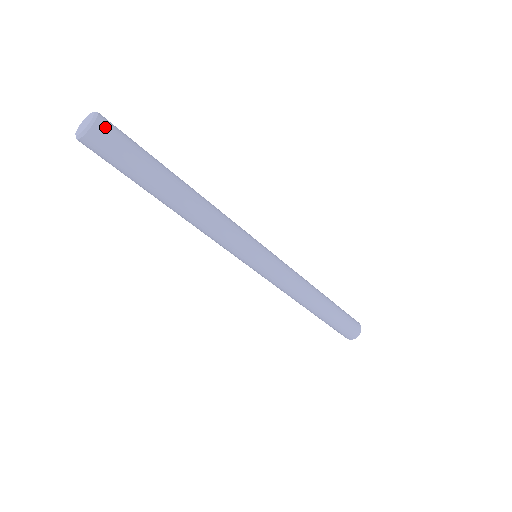
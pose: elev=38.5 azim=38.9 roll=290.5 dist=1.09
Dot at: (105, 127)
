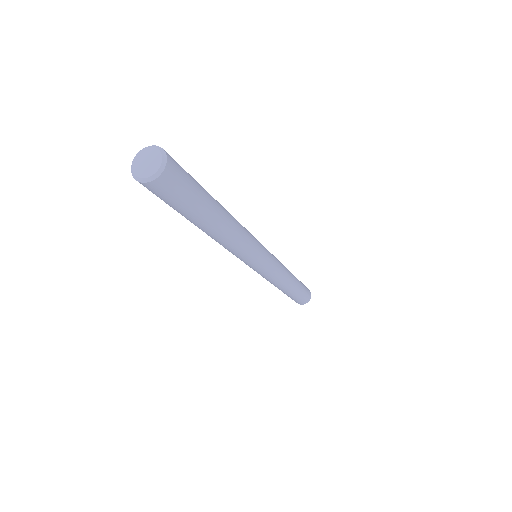
Dot at: (166, 181)
